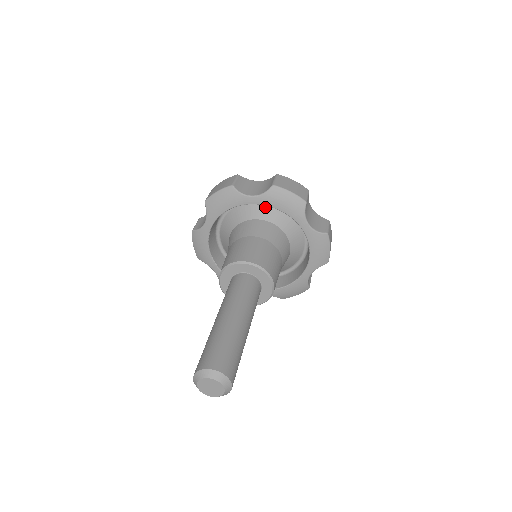
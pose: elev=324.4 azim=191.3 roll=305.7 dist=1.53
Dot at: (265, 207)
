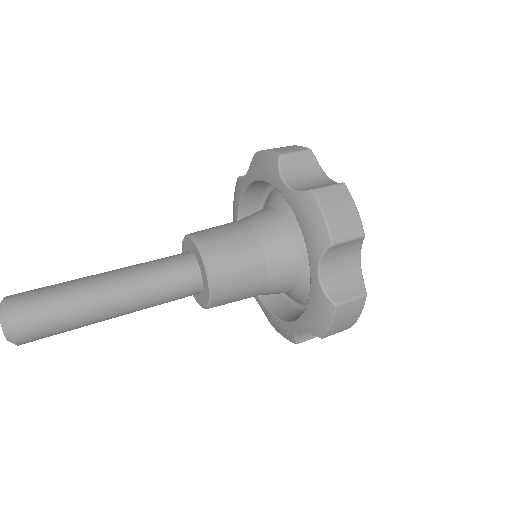
Dot at: (274, 193)
